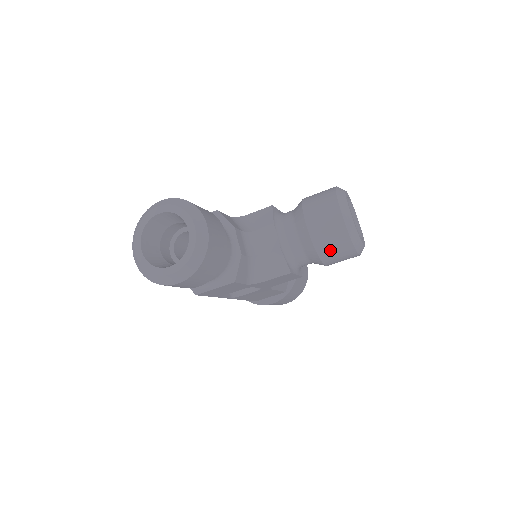
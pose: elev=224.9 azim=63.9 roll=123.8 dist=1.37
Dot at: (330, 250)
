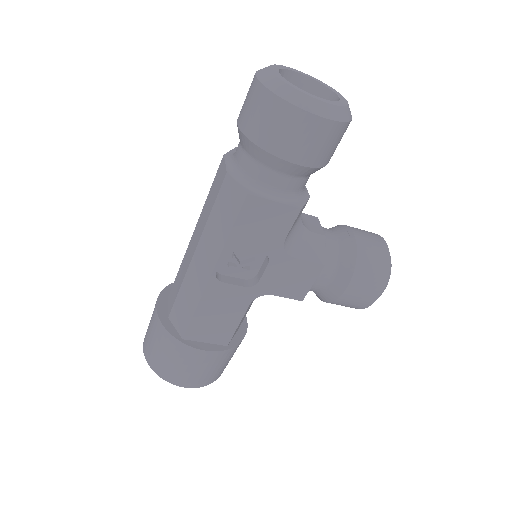
Dot at: (368, 267)
